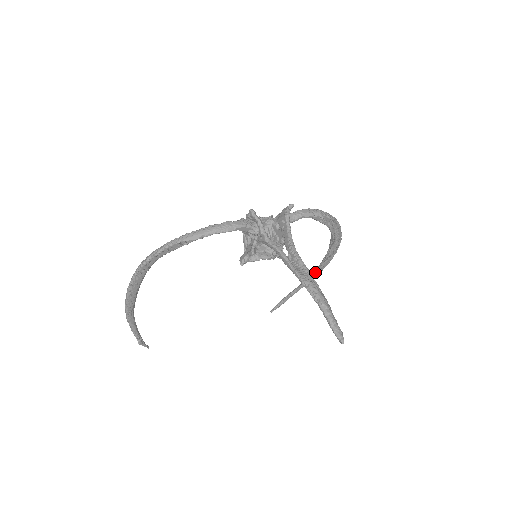
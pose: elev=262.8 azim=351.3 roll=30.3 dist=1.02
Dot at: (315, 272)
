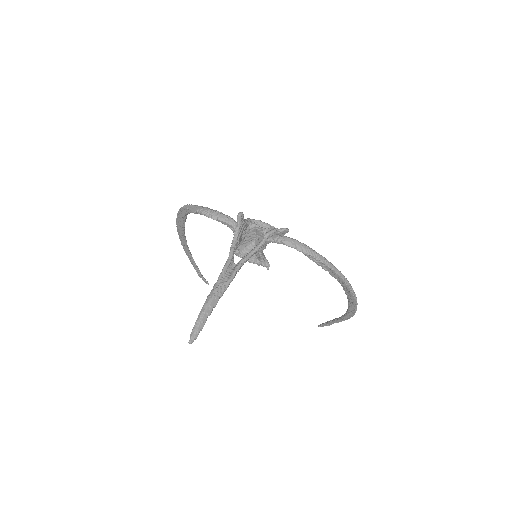
Dot at: (346, 313)
